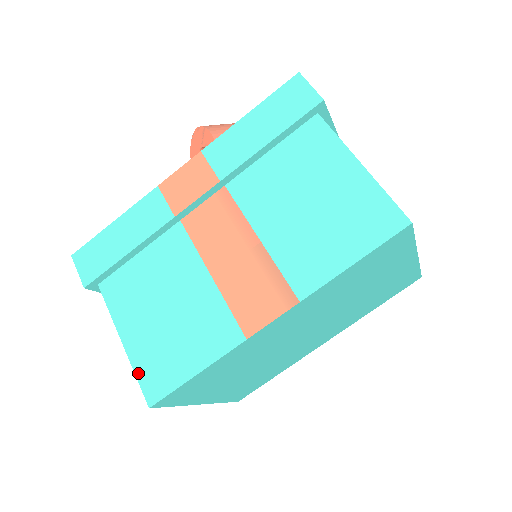
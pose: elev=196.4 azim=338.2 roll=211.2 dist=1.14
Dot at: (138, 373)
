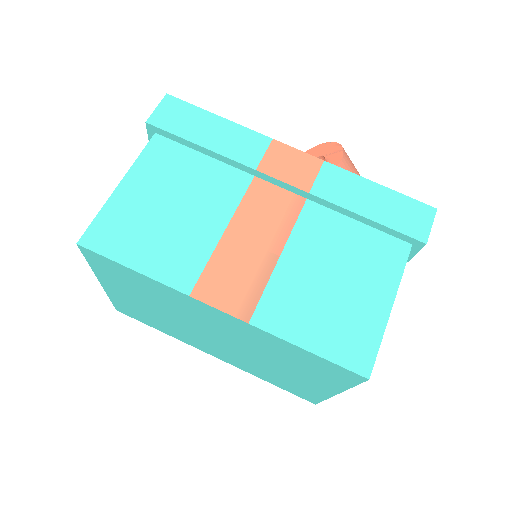
Dot at: (101, 215)
